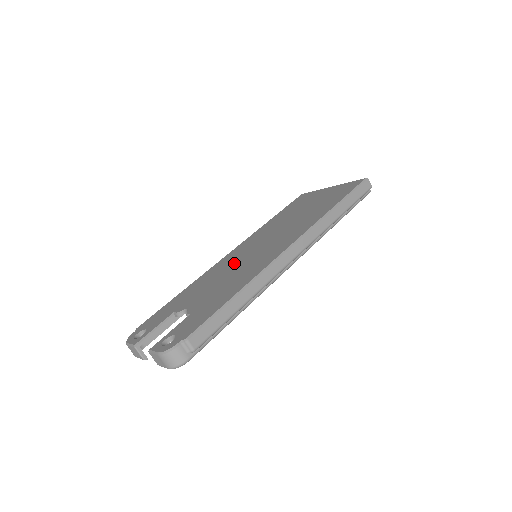
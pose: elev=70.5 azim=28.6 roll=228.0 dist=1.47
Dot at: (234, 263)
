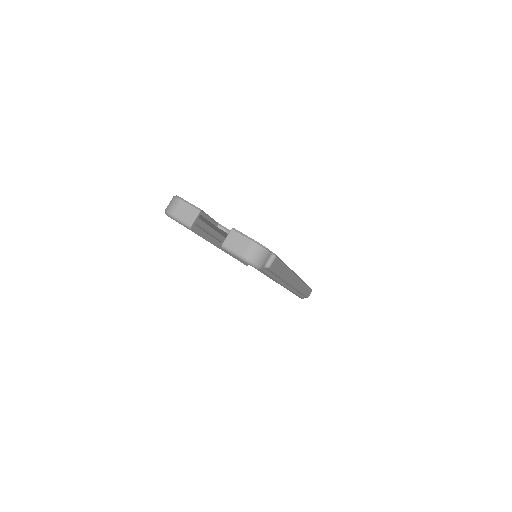
Dot at: occluded
